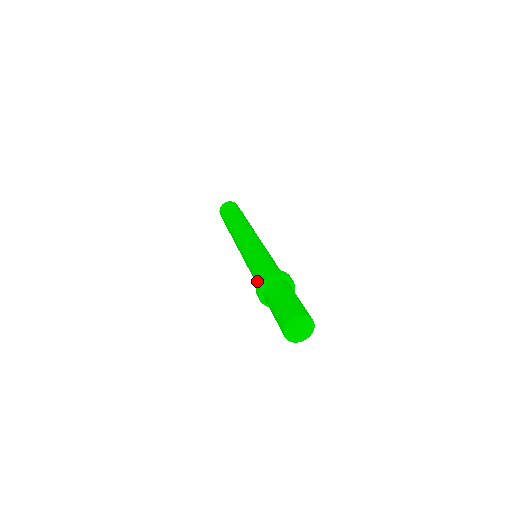
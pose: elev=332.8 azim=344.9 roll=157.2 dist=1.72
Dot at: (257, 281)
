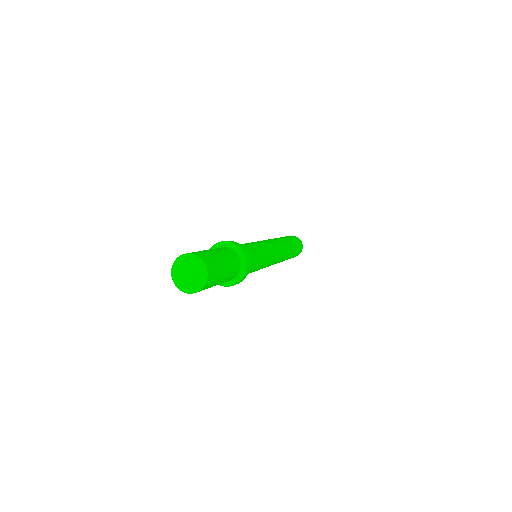
Dot at: occluded
